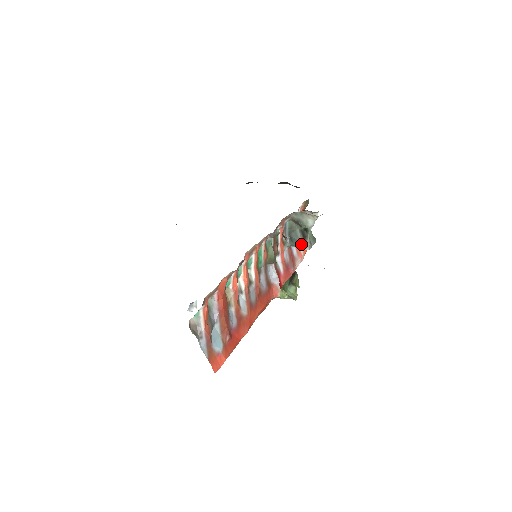
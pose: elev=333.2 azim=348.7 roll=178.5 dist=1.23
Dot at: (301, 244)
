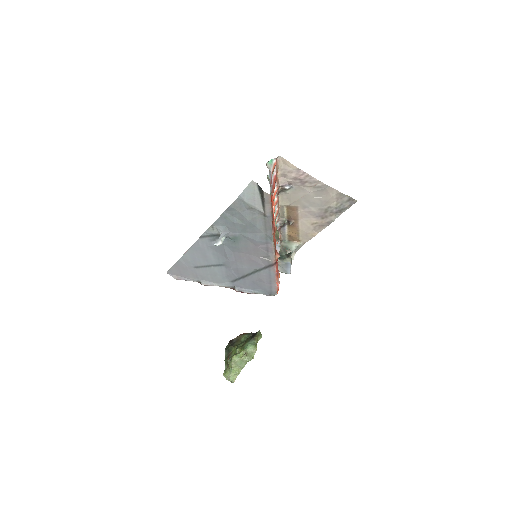
Dot at: (286, 259)
